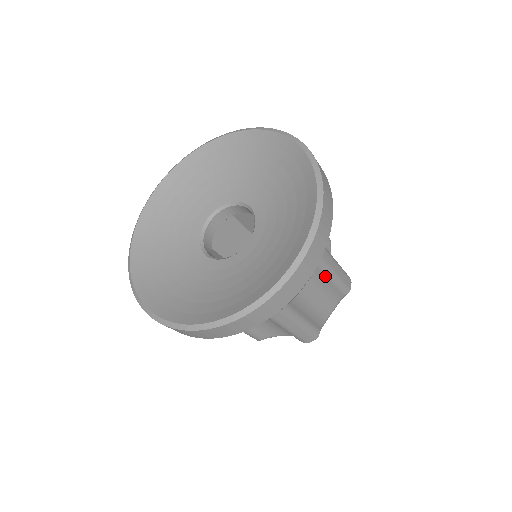
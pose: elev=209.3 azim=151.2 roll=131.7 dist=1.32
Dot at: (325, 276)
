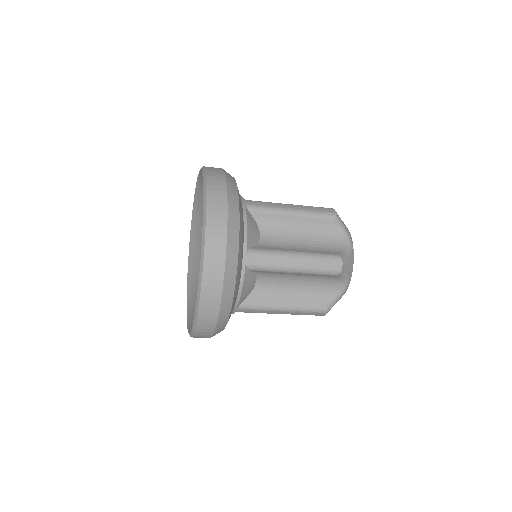
Dot at: (292, 273)
